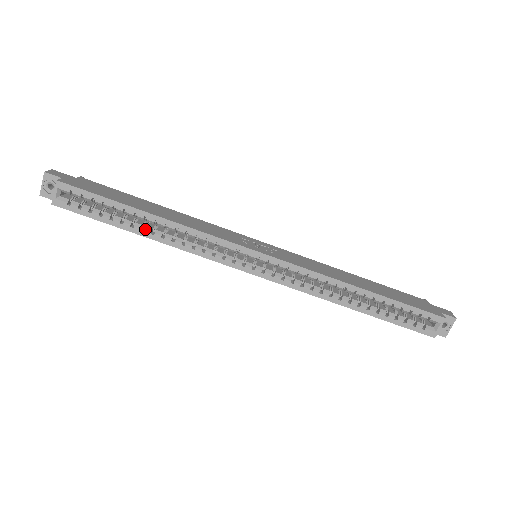
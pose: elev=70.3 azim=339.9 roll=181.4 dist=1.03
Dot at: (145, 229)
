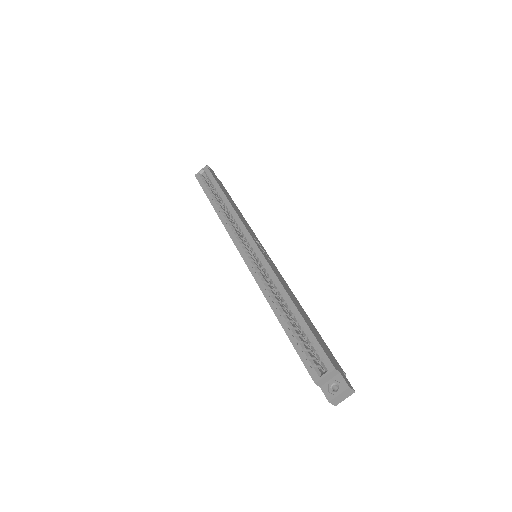
Dot at: (217, 203)
